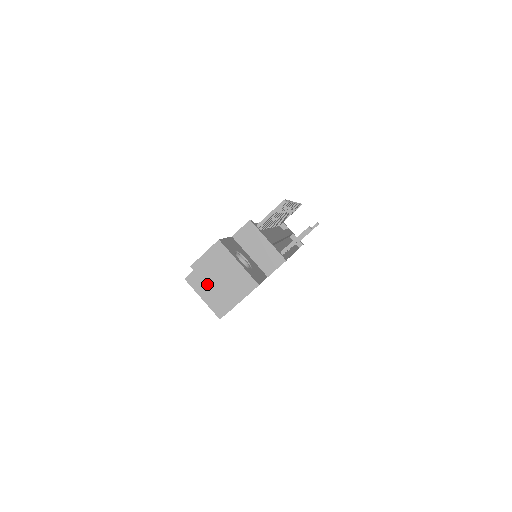
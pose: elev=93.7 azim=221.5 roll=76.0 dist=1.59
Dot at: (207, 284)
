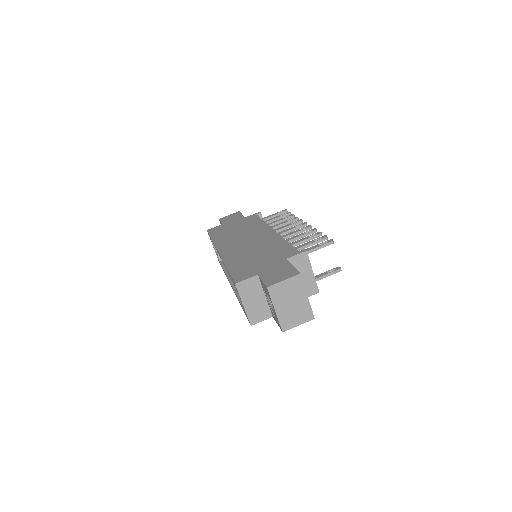
Dot at: (274, 306)
